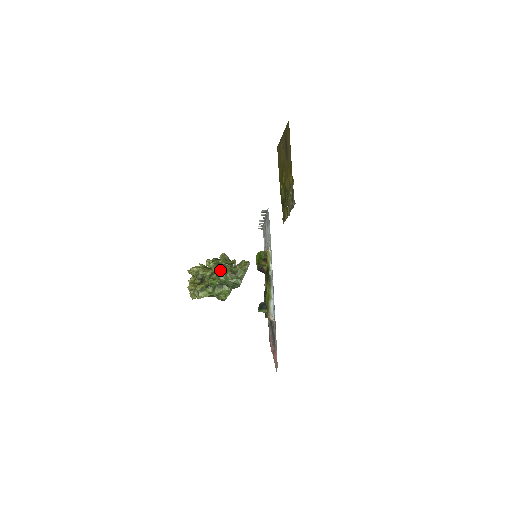
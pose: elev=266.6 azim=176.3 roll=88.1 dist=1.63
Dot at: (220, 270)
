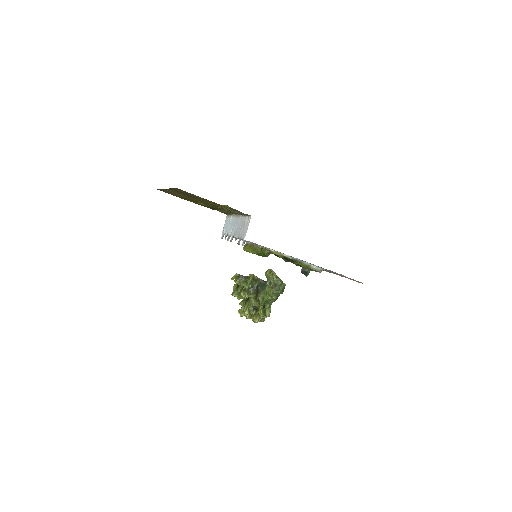
Dot at: (254, 291)
